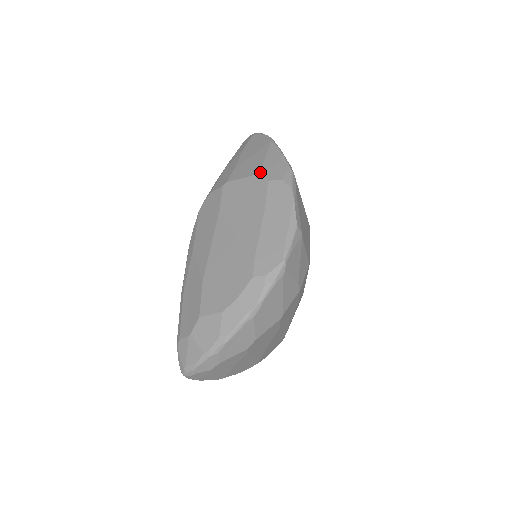
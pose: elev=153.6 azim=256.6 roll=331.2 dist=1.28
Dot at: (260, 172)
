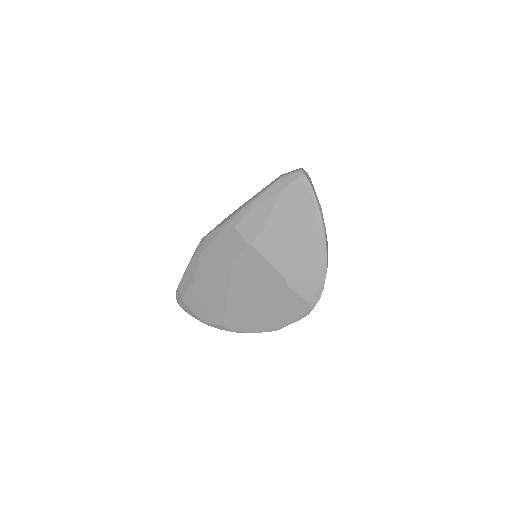
Dot at: occluded
